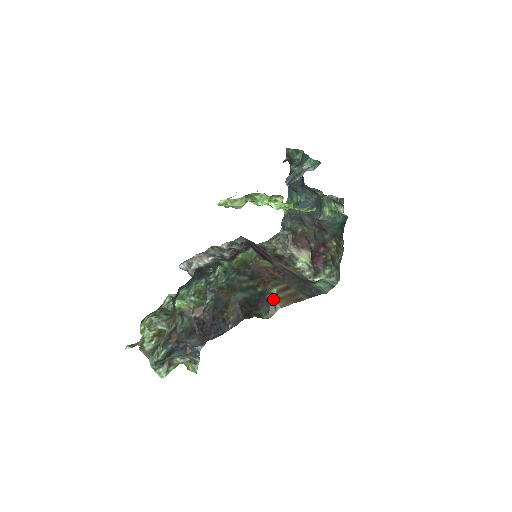
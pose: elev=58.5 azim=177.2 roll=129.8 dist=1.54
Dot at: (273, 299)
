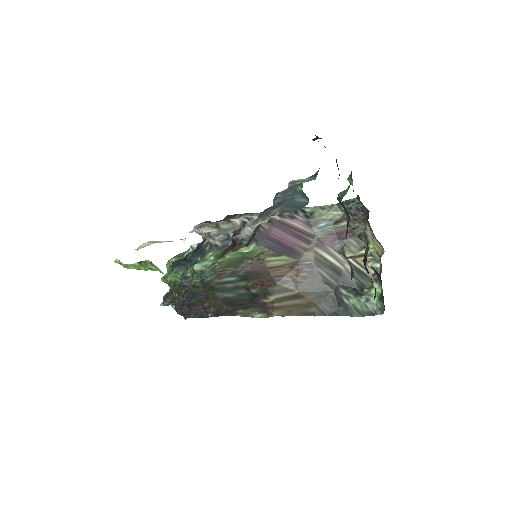
Dot at: (268, 305)
